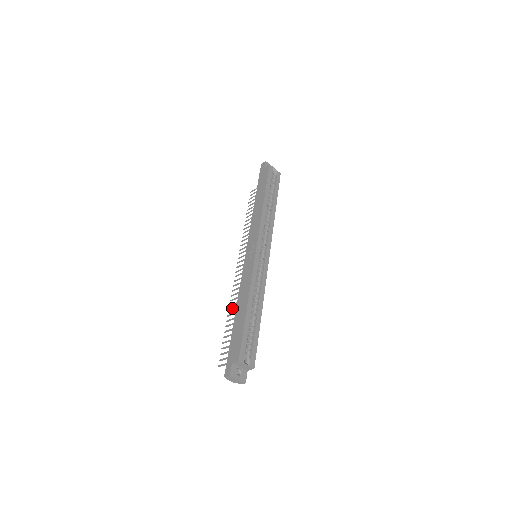
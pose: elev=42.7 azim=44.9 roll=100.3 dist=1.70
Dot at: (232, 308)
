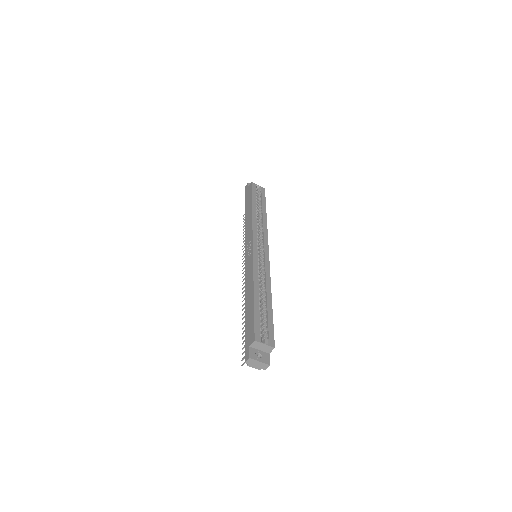
Dot at: occluded
